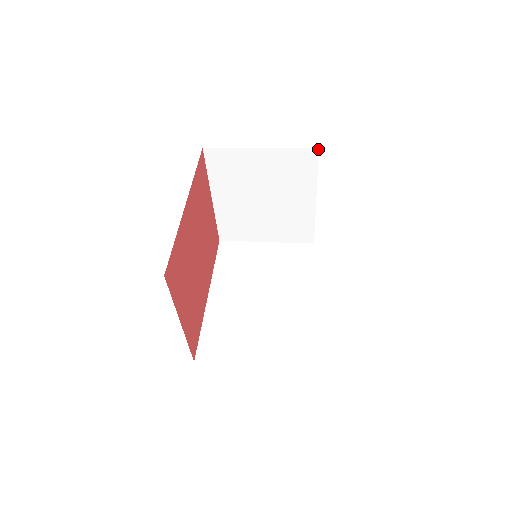
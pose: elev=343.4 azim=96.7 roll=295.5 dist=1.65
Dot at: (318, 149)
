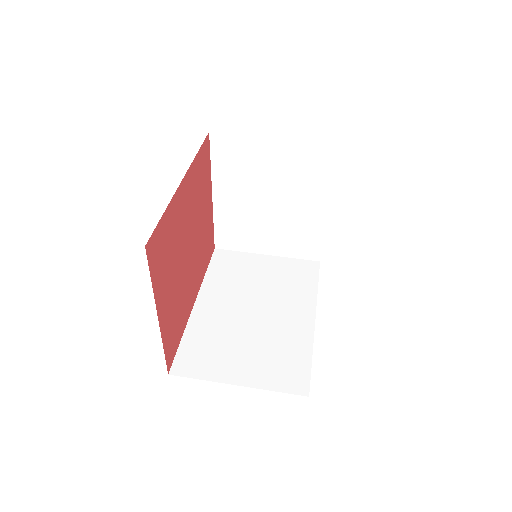
Dot at: (338, 145)
